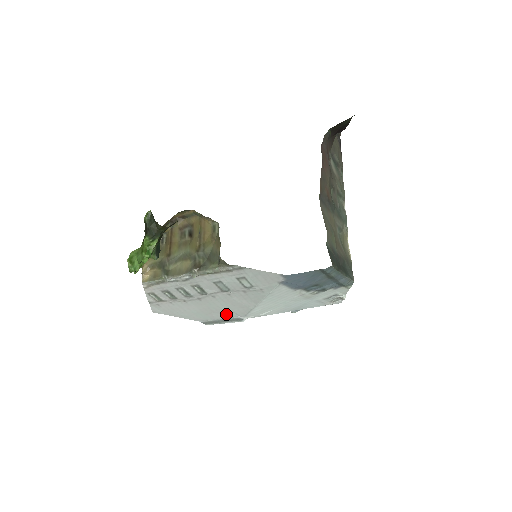
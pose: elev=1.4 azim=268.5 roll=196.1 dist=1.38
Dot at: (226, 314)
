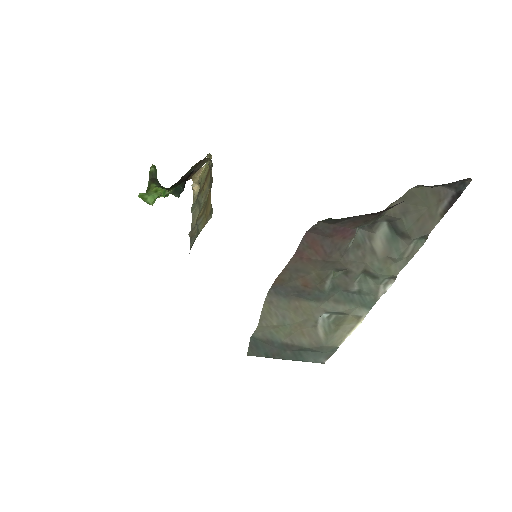
Dot at: occluded
